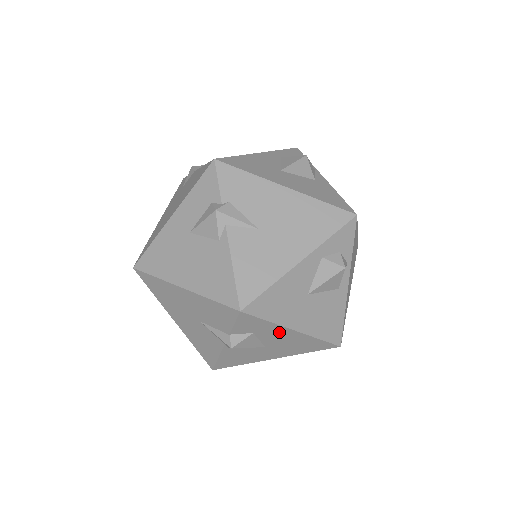
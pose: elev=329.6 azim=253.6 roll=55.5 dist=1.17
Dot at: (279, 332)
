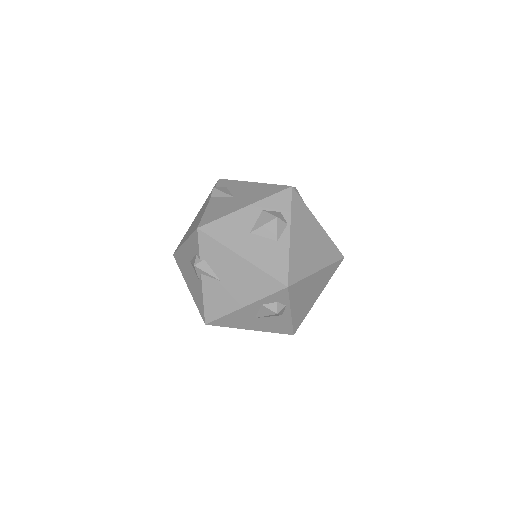
Dot at: occluded
